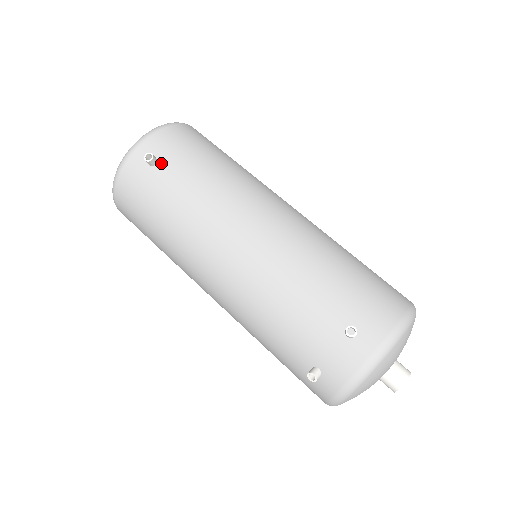
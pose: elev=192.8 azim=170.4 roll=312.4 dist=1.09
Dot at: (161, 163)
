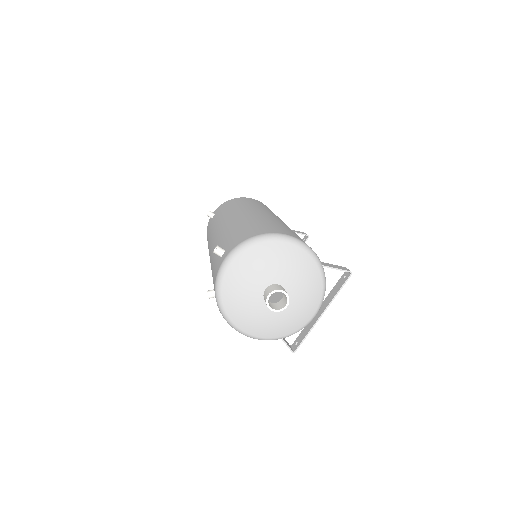
Dot at: occluded
